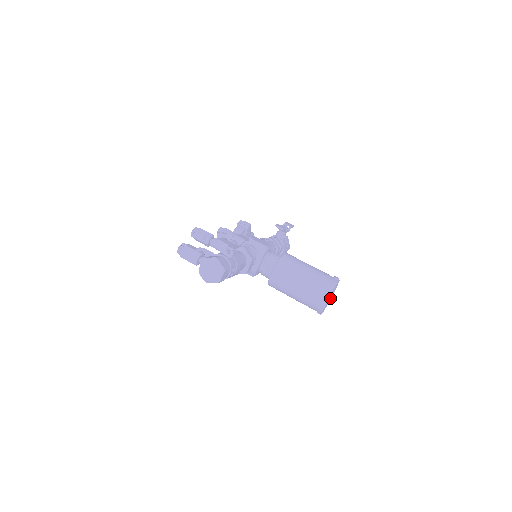
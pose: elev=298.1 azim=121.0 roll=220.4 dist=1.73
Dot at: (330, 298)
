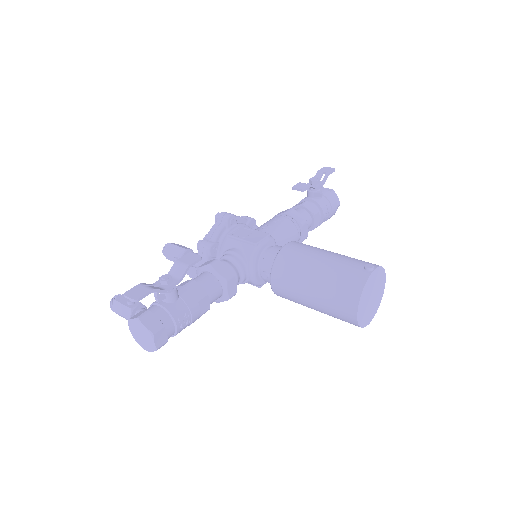
Dot at: (378, 294)
